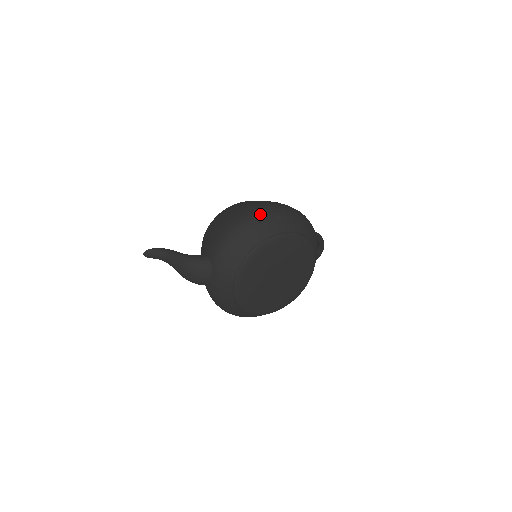
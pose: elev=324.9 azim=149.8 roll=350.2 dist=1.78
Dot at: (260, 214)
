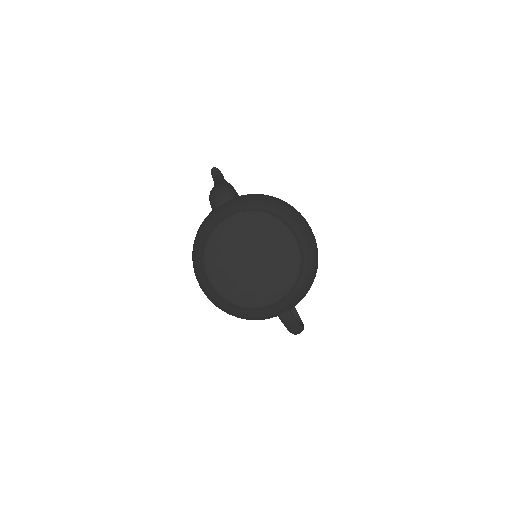
Dot at: (299, 213)
